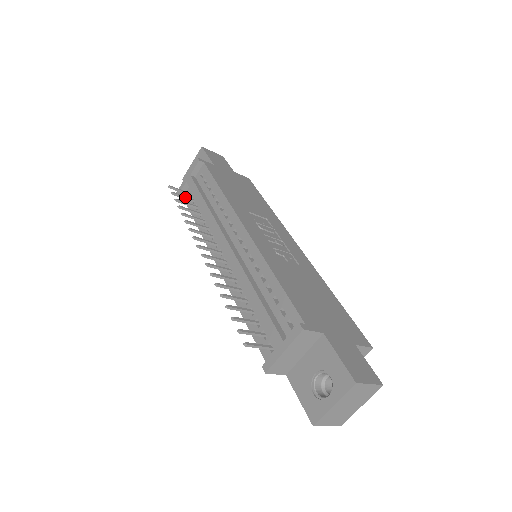
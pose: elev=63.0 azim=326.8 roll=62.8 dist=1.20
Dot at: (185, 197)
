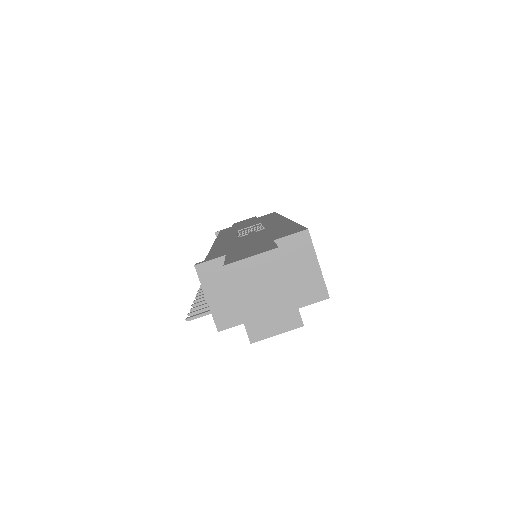
Dot at: occluded
